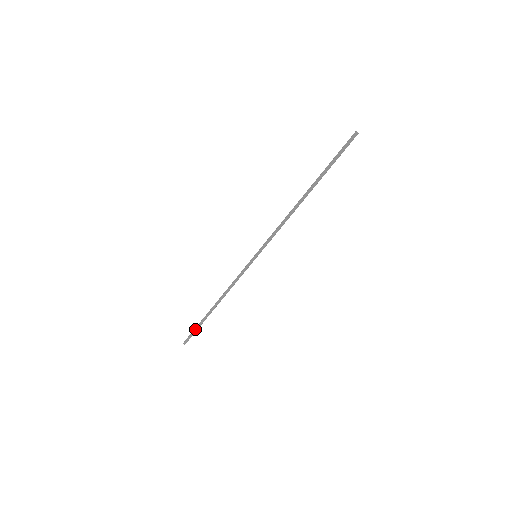
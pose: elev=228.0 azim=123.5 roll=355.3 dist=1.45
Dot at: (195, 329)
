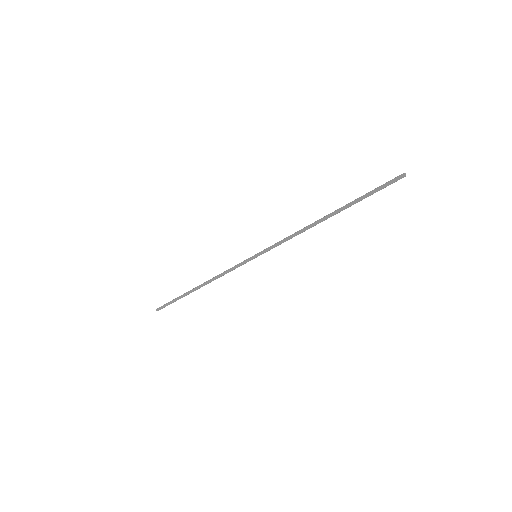
Dot at: (172, 301)
